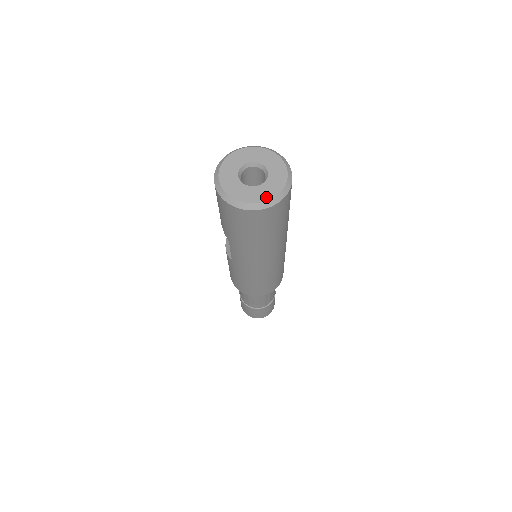
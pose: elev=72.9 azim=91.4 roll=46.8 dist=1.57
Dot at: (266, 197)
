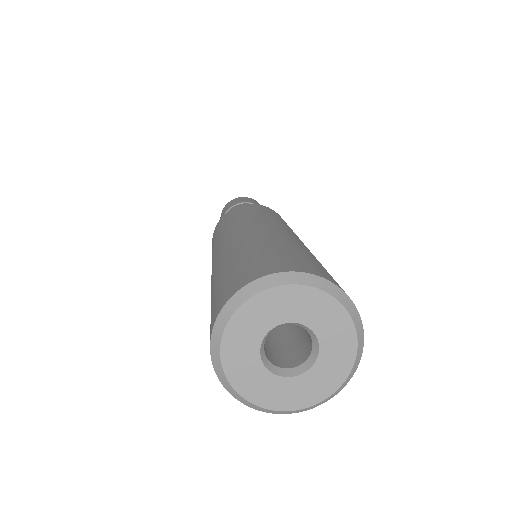
Dot at: (340, 376)
